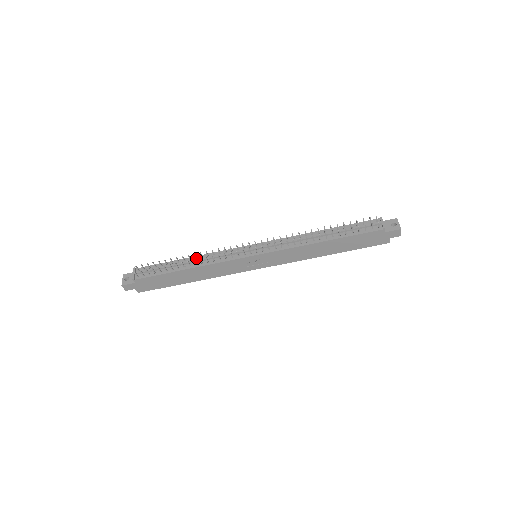
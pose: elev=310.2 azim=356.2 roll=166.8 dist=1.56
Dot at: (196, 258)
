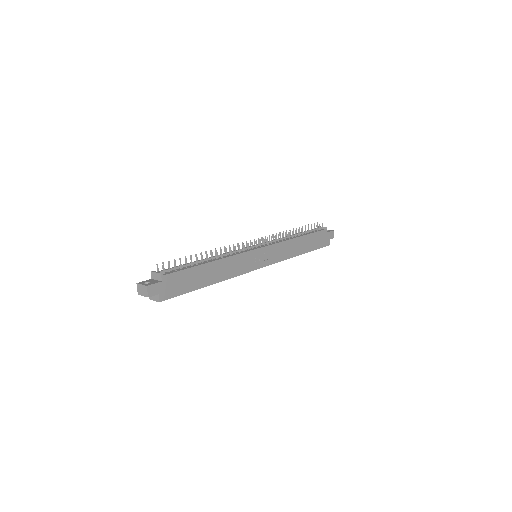
Dot at: occluded
